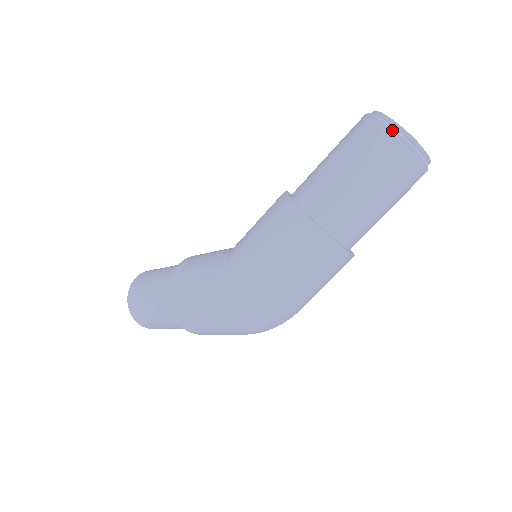
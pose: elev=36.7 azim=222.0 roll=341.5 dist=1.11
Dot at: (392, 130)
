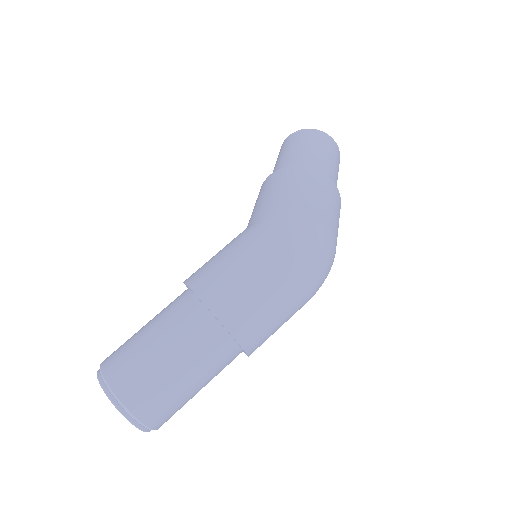
Dot at: (315, 129)
